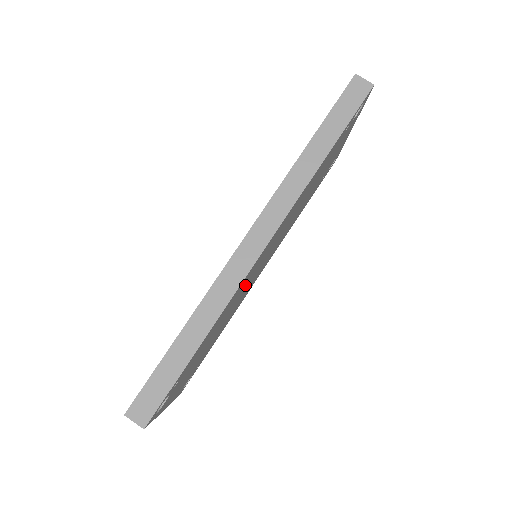
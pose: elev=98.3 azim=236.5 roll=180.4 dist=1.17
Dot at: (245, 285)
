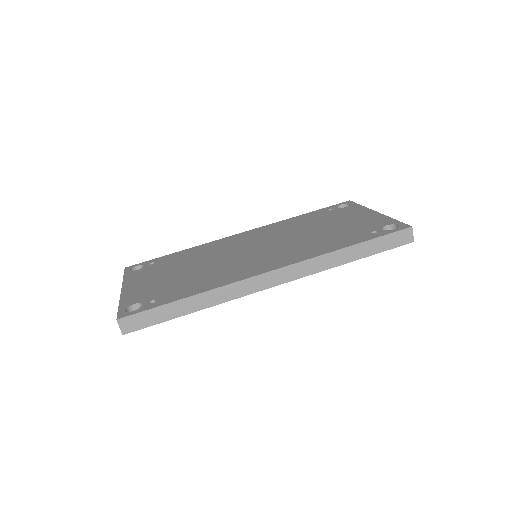
Dot at: occluded
